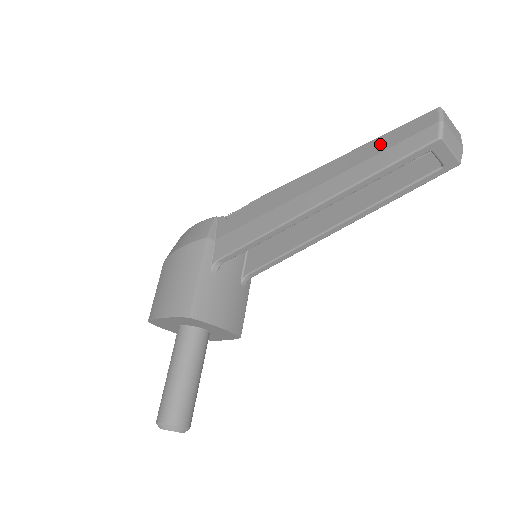
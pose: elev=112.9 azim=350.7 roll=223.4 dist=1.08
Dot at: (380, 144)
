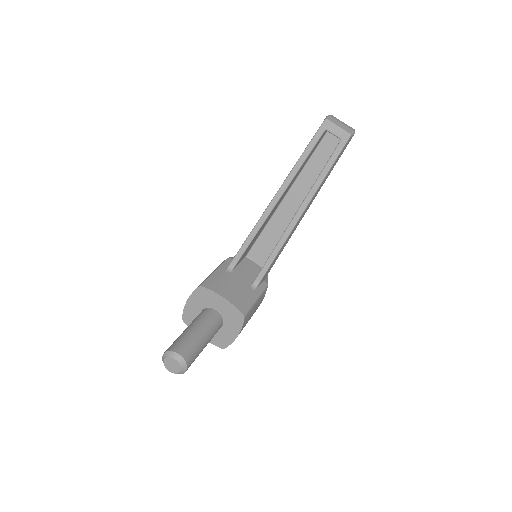
Dot at: occluded
